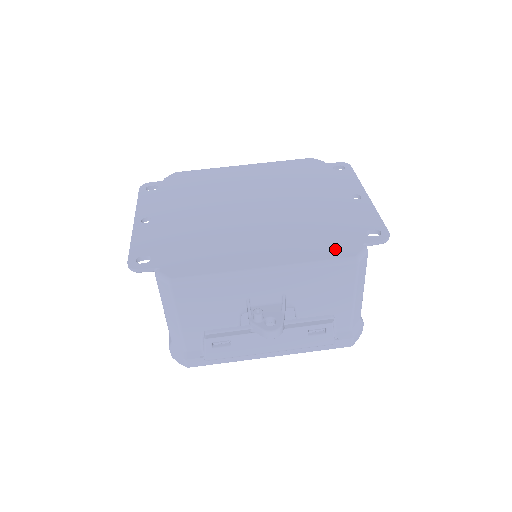
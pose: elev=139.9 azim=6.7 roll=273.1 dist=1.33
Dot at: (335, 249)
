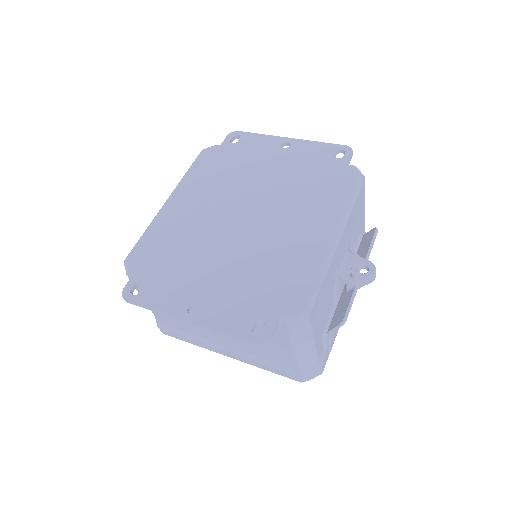
Dot at: (343, 183)
